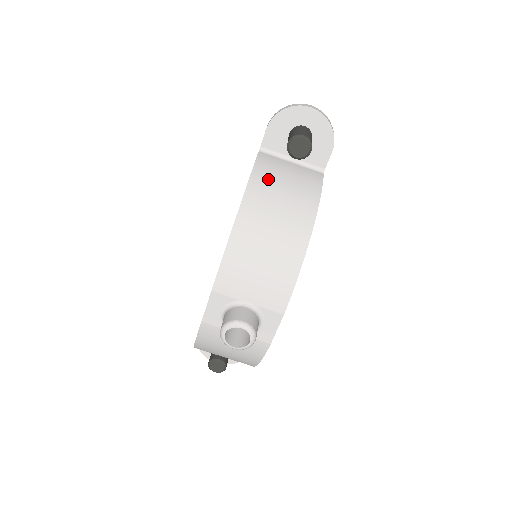
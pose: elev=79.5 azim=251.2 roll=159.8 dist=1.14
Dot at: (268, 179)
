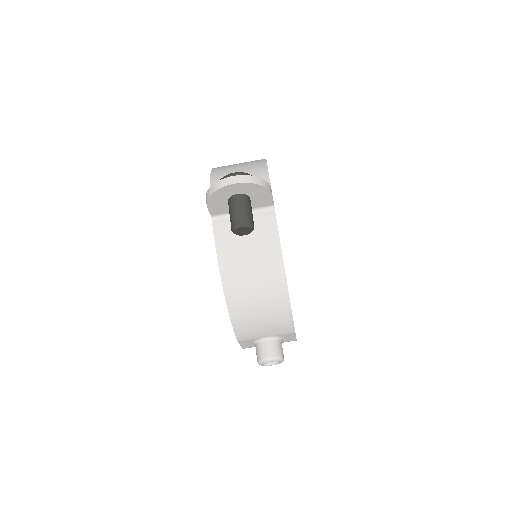
Dot at: (232, 255)
